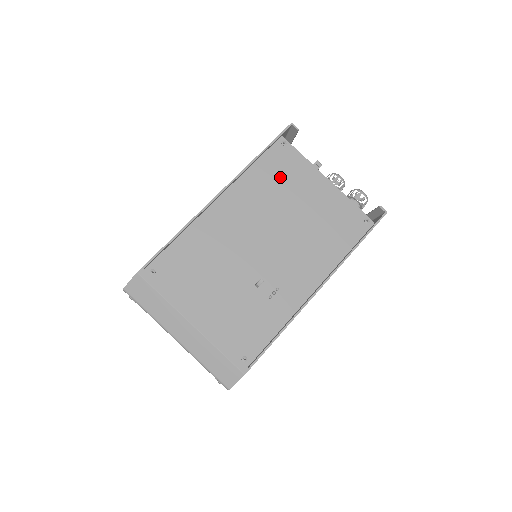
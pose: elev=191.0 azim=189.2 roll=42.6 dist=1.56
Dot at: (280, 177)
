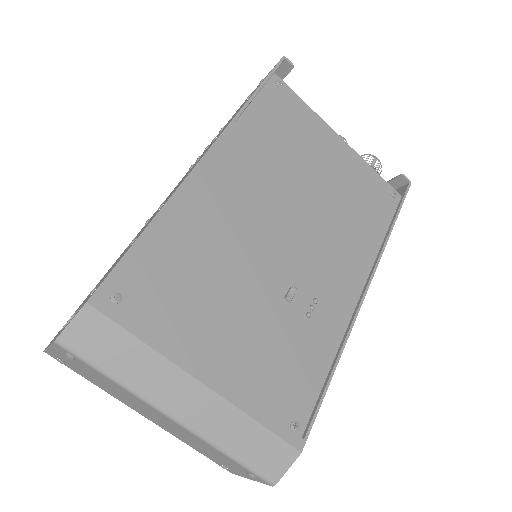
Dot at: (284, 132)
